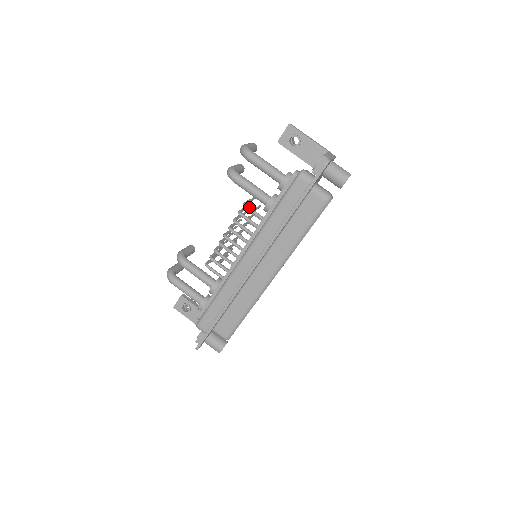
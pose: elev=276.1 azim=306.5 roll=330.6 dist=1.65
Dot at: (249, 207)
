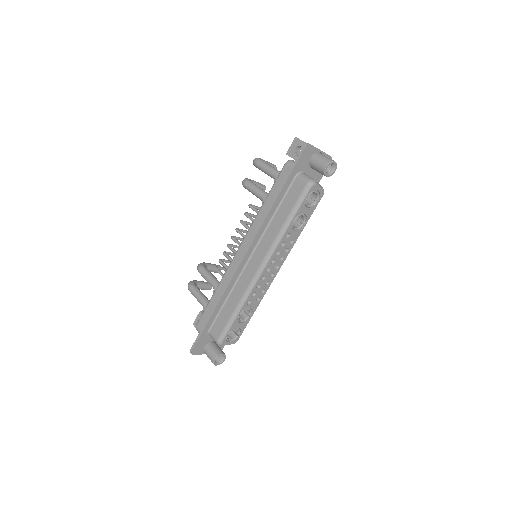
Dot at: (252, 206)
